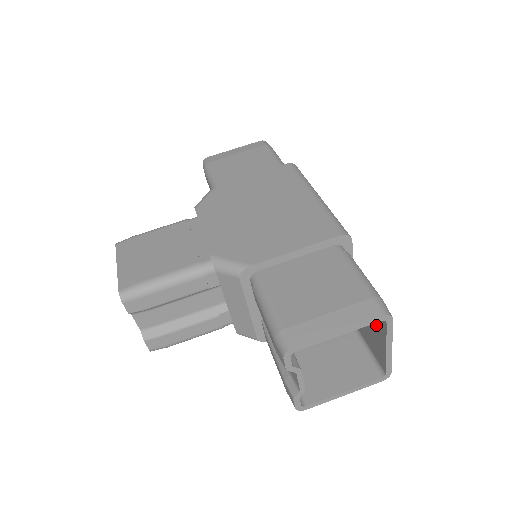
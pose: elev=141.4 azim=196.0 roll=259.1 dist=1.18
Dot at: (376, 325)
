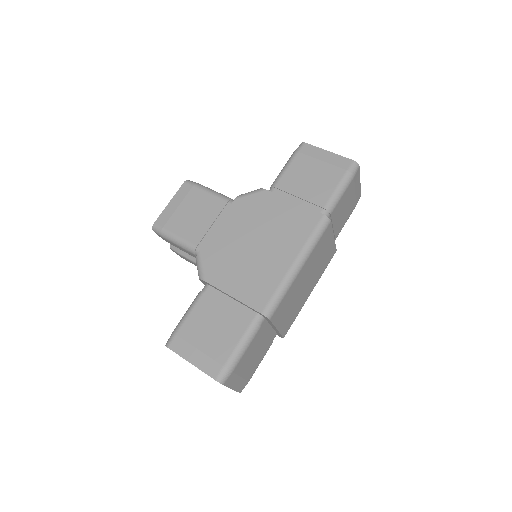
Dot at: occluded
